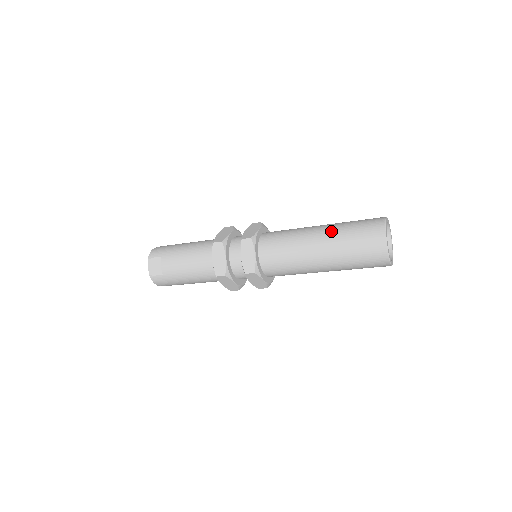
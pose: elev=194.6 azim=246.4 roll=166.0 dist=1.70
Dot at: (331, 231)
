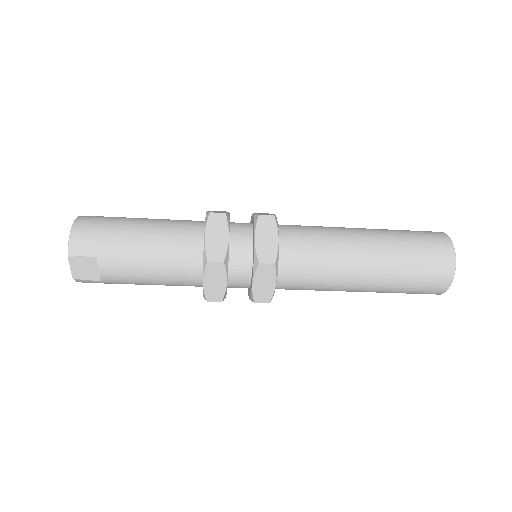
Dot at: (386, 260)
